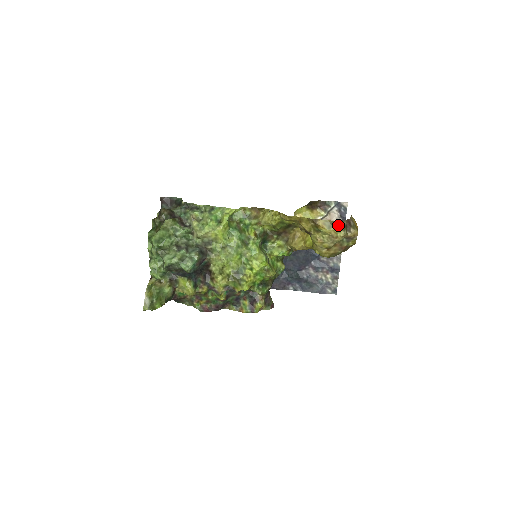
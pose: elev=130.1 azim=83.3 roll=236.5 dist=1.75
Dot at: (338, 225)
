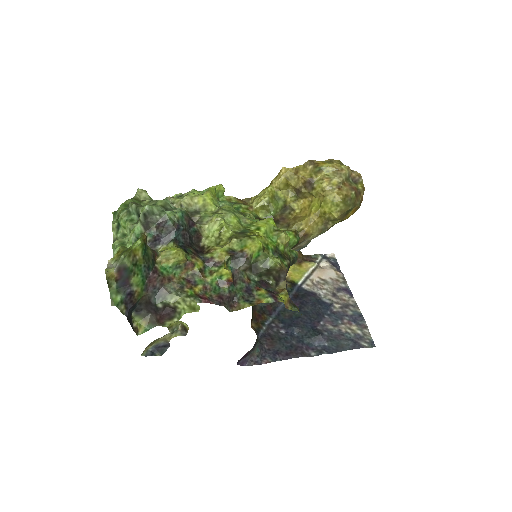
Dot at: (337, 163)
